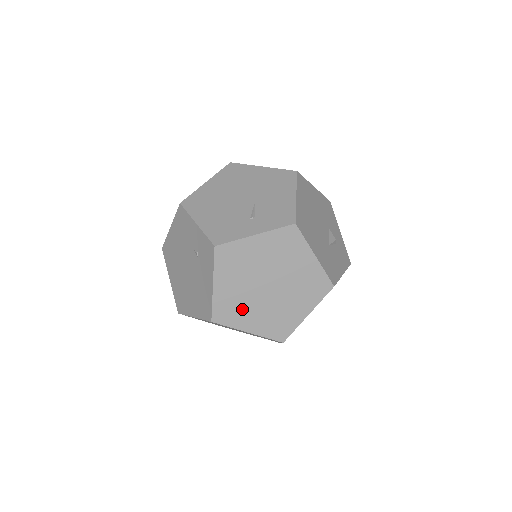
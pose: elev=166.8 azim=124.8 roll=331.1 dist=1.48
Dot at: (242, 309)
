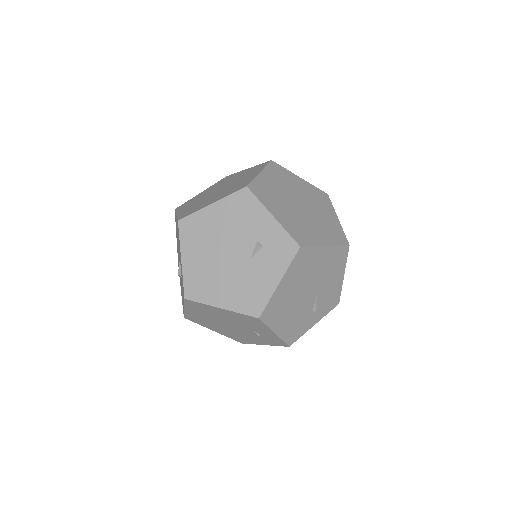
Dot at: occluded
